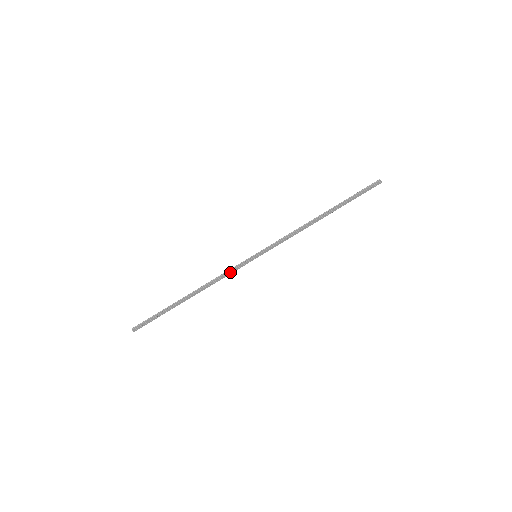
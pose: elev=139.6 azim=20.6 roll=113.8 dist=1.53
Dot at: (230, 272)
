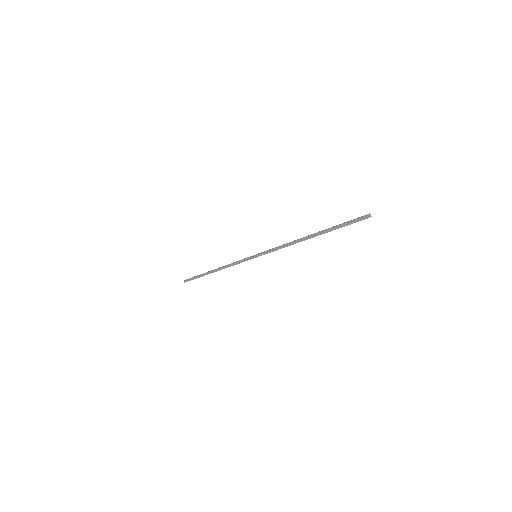
Dot at: (238, 263)
